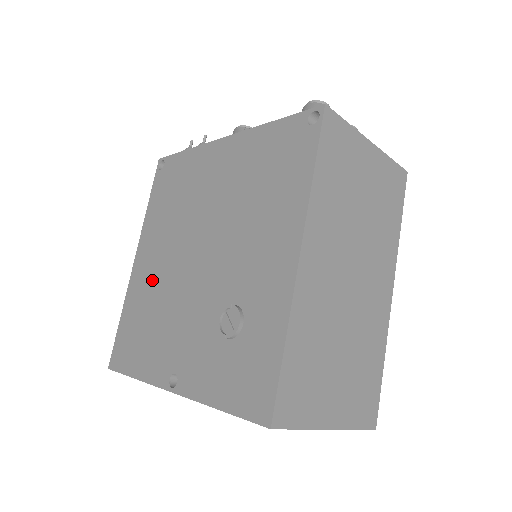
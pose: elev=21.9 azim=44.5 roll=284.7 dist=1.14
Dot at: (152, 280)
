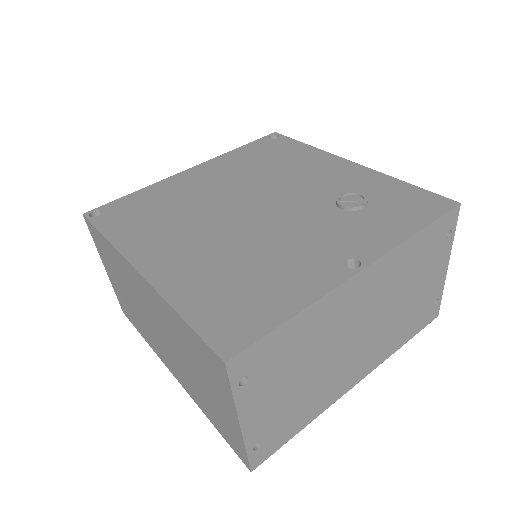
Dot at: (205, 256)
